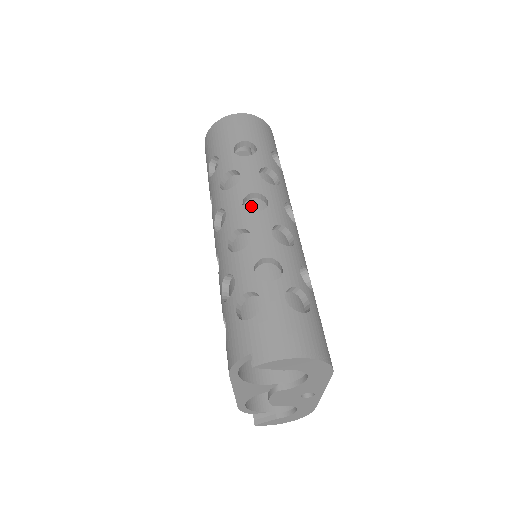
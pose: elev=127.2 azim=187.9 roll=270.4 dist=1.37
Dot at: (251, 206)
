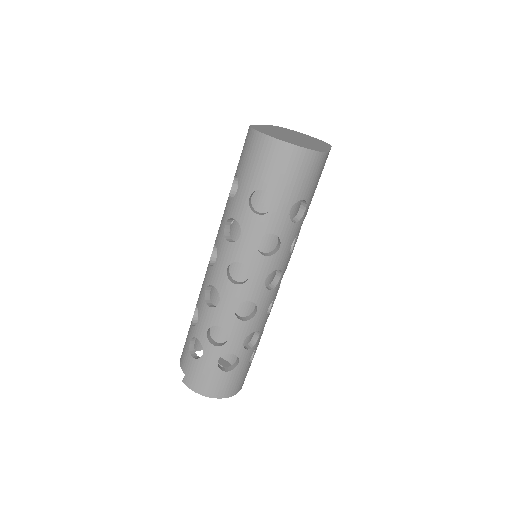
Dot at: occluded
